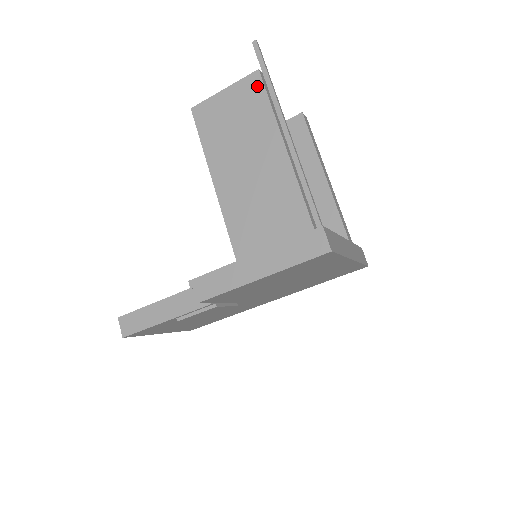
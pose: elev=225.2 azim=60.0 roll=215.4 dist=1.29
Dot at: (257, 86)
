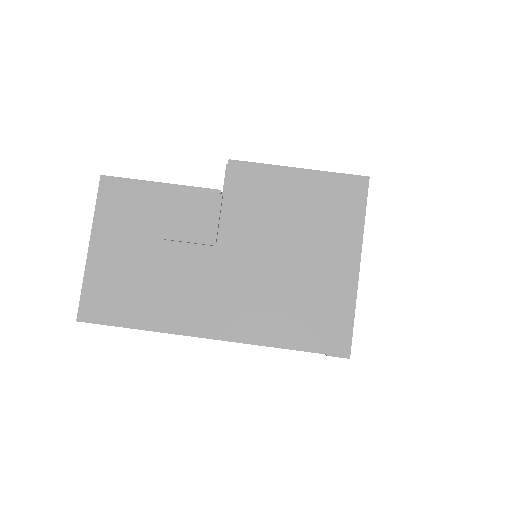
Dot at: occluded
